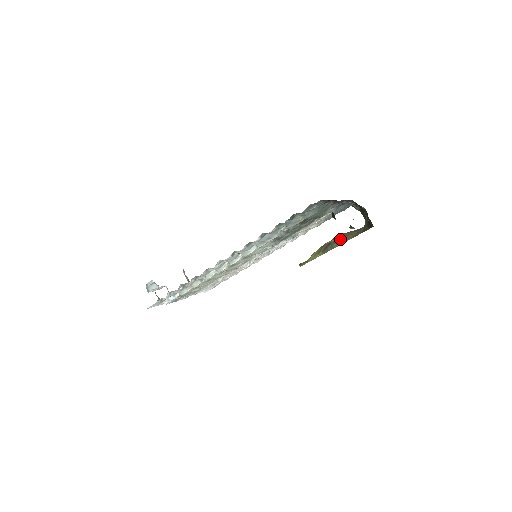
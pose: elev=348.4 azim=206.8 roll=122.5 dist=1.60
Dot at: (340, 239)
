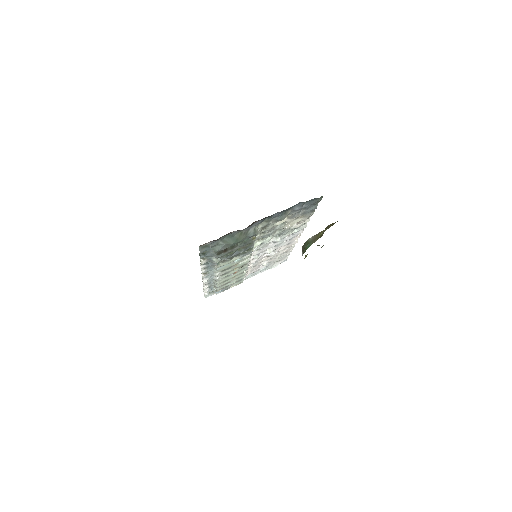
Dot at: (310, 240)
